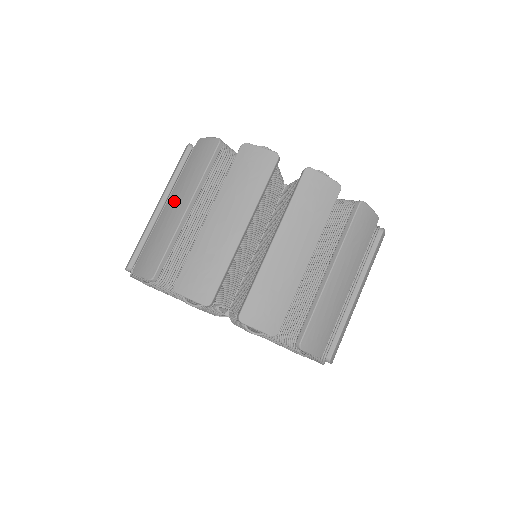
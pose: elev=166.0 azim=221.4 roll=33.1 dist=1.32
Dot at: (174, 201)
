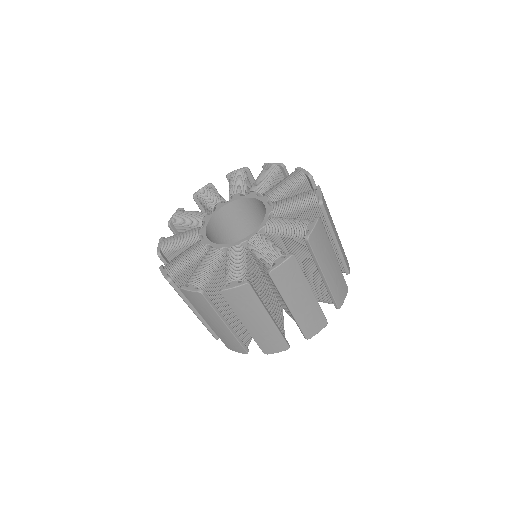
Dot at: occluded
